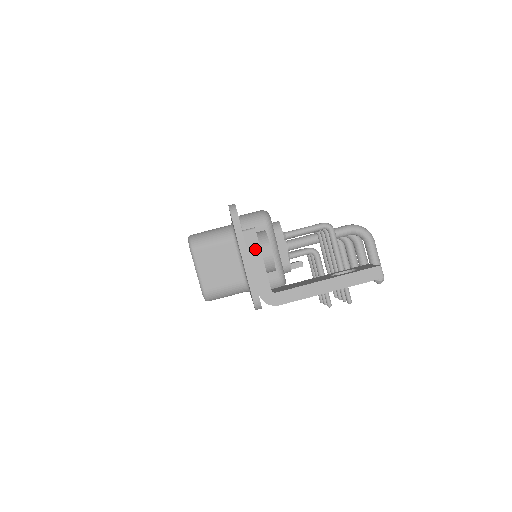
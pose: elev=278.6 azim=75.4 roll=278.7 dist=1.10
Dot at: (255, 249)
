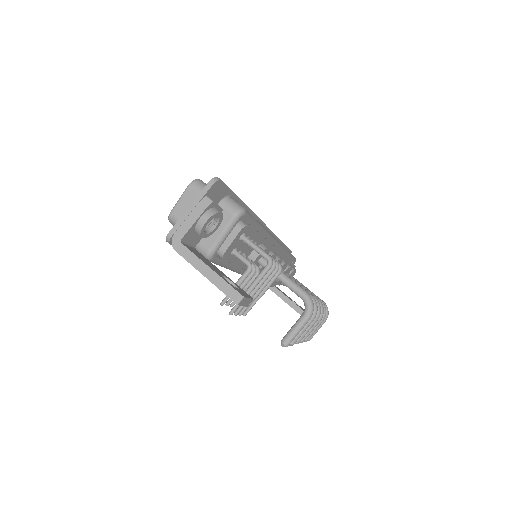
Dot at: (199, 211)
